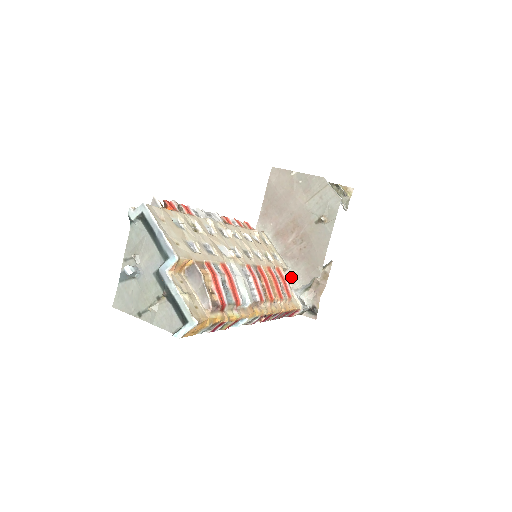
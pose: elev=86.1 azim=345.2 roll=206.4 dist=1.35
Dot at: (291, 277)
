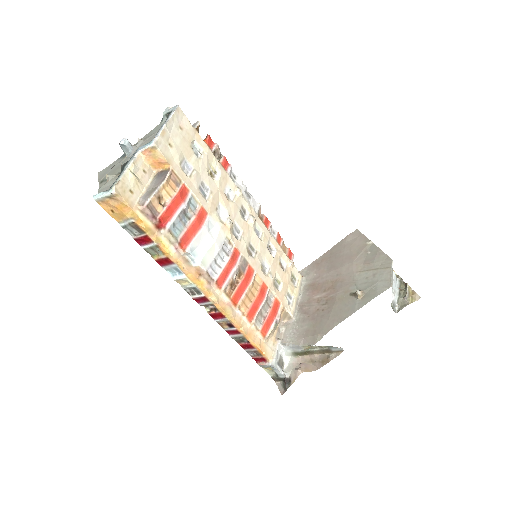
Dot at: (289, 329)
